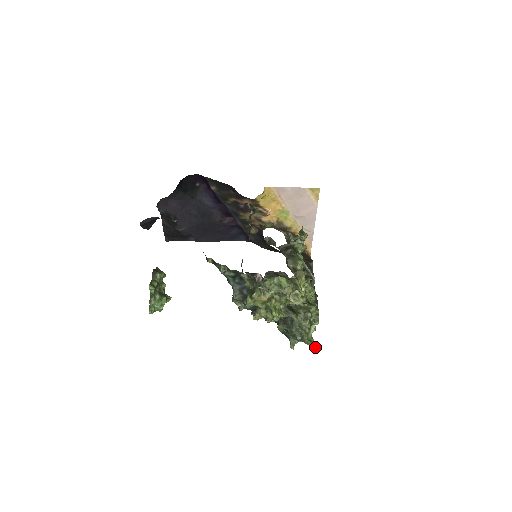
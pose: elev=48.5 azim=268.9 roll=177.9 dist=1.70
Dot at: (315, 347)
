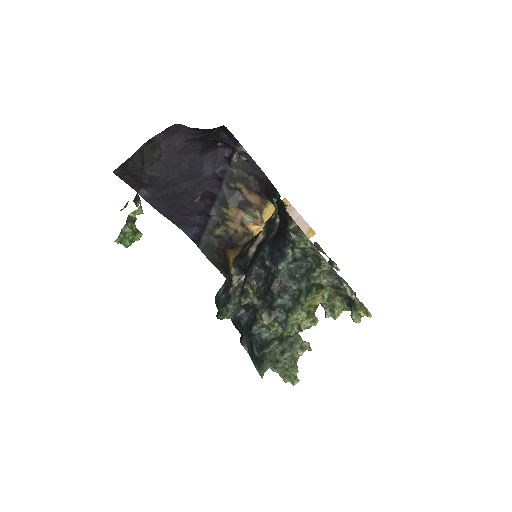
Dot at: (295, 384)
